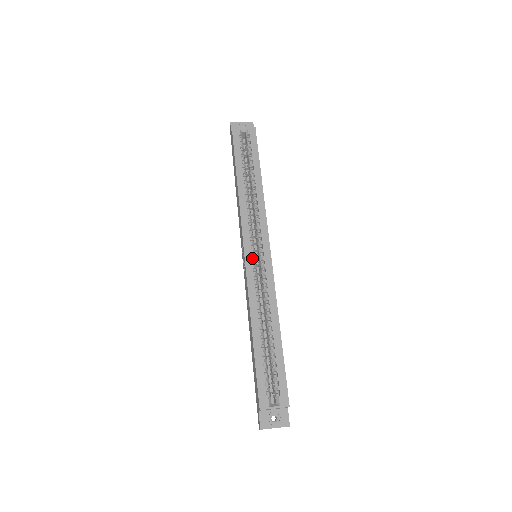
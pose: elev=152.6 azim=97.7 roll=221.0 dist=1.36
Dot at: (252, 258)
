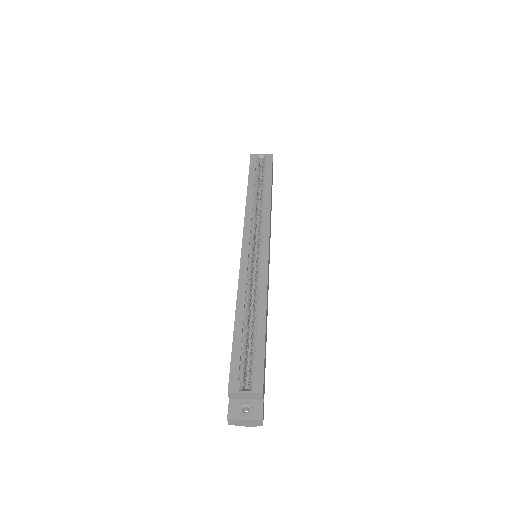
Dot at: (249, 252)
